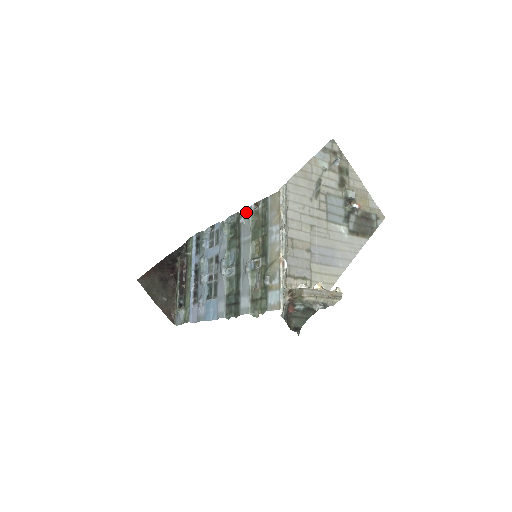
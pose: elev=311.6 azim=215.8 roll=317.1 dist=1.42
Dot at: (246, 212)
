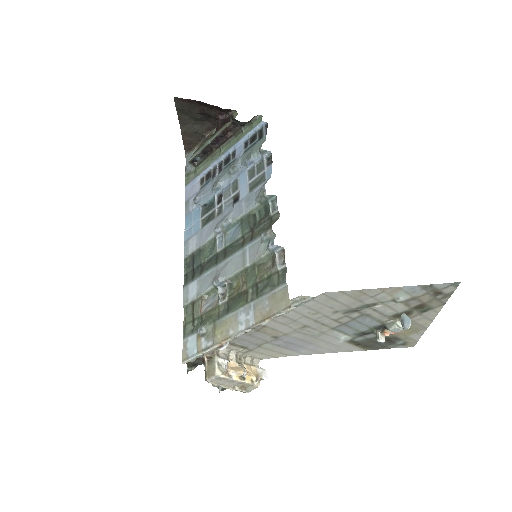
Dot at: (270, 243)
